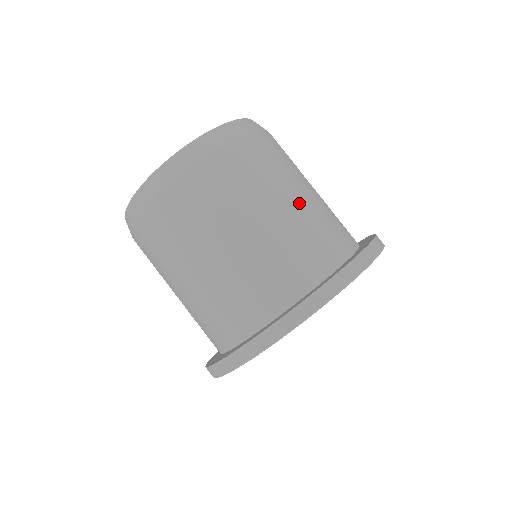
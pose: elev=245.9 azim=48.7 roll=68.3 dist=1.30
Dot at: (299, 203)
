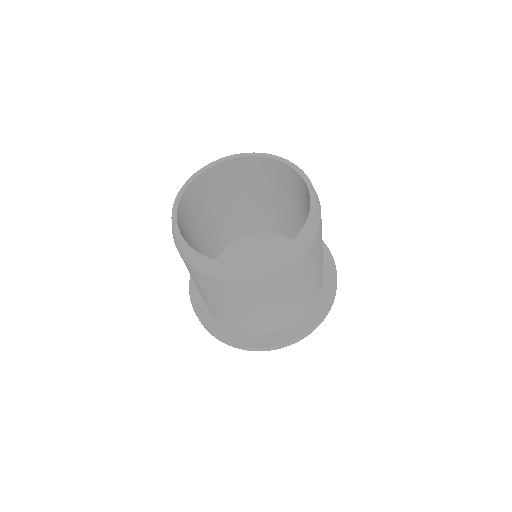
Dot at: (317, 274)
